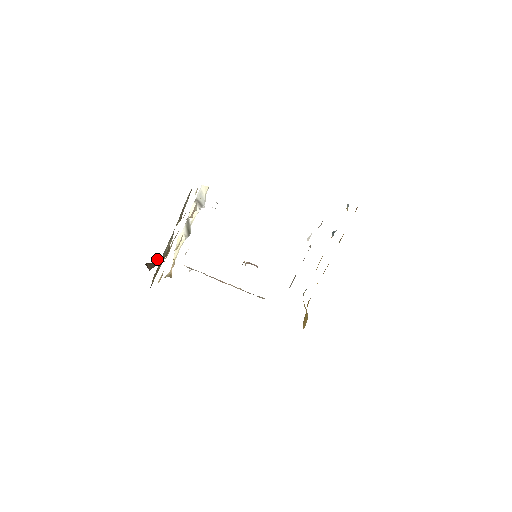
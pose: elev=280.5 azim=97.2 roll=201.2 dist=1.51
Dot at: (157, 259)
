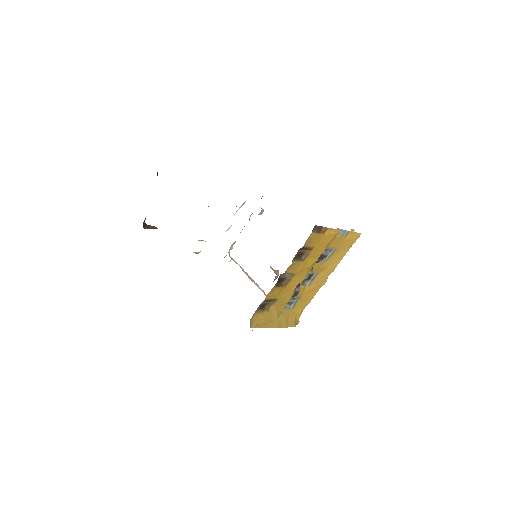
Dot at: occluded
